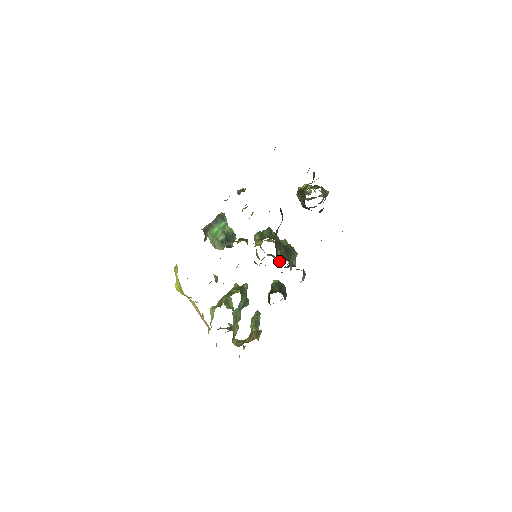
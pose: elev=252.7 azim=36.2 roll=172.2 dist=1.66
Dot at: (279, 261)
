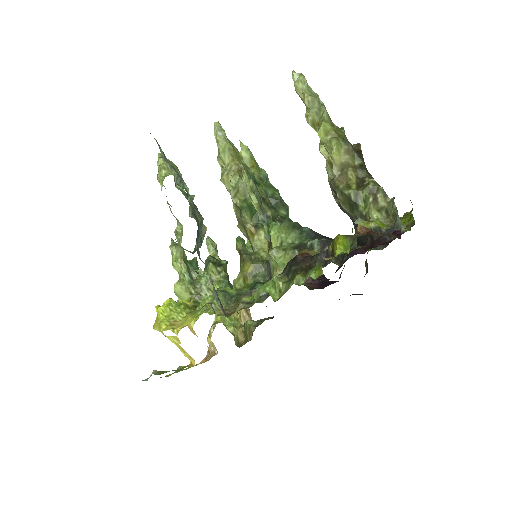
Dot at: occluded
